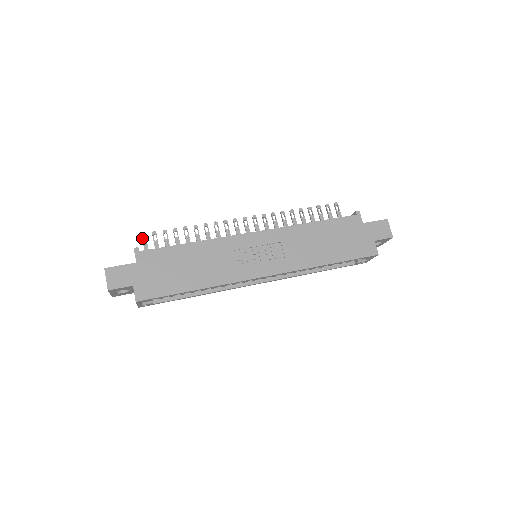
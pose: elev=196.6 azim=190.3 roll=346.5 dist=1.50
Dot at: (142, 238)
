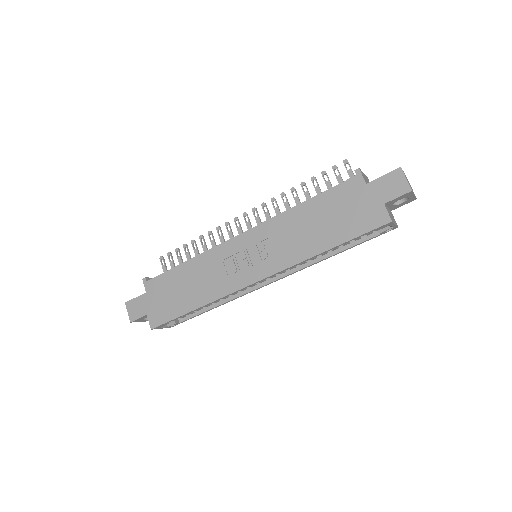
Dot at: occluded
